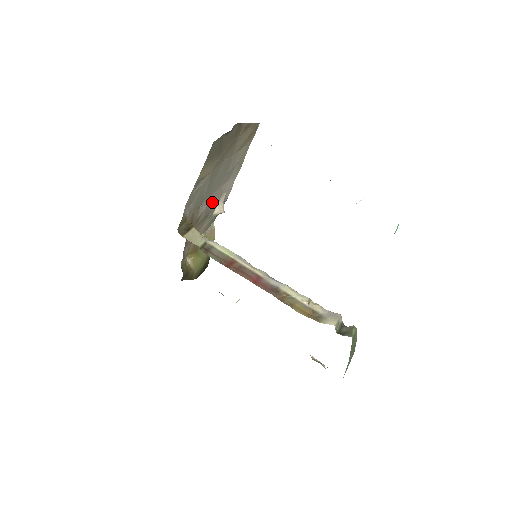
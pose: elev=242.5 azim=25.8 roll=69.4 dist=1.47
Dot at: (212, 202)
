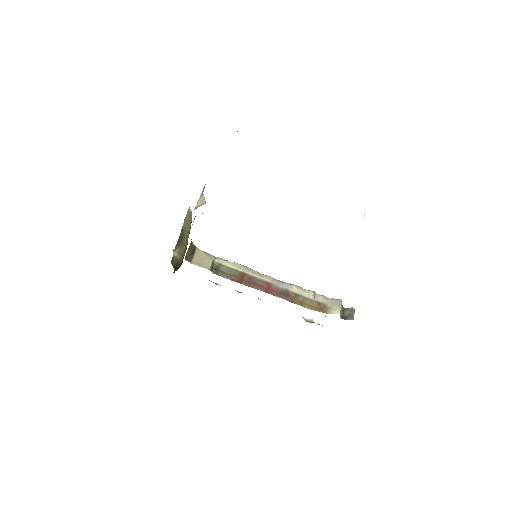
Dot at: occluded
